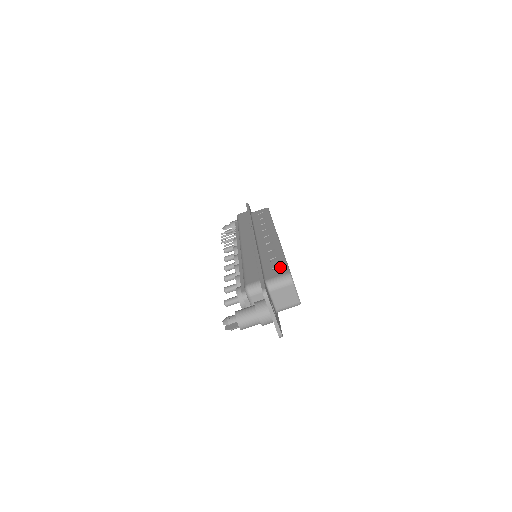
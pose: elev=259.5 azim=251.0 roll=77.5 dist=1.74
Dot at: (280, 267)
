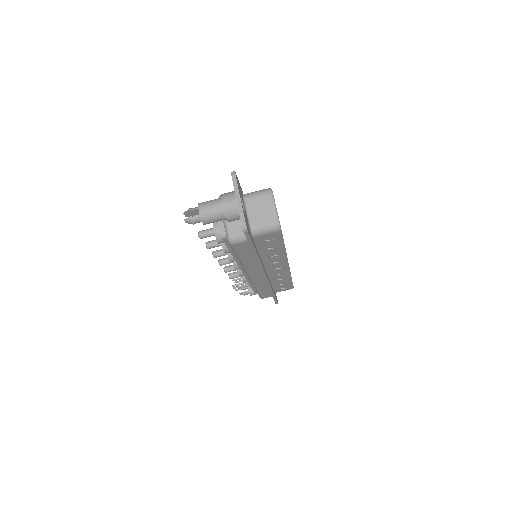
Dot at: occluded
